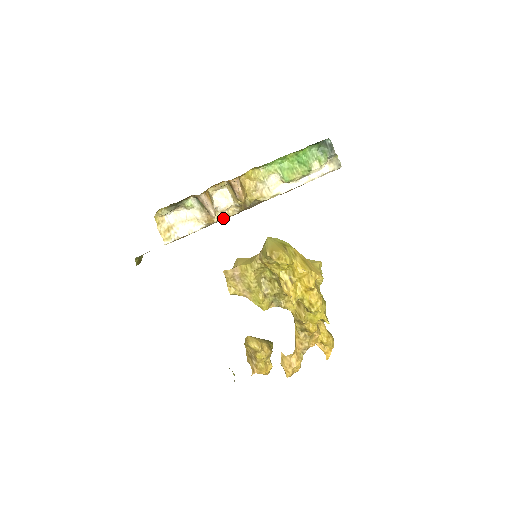
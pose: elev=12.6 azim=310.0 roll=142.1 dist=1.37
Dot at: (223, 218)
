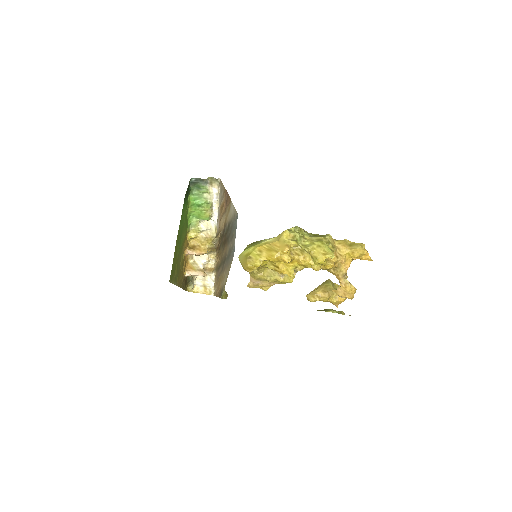
Dot at: (215, 262)
